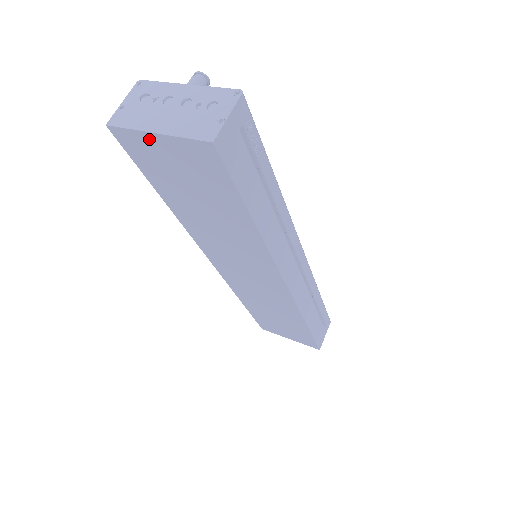
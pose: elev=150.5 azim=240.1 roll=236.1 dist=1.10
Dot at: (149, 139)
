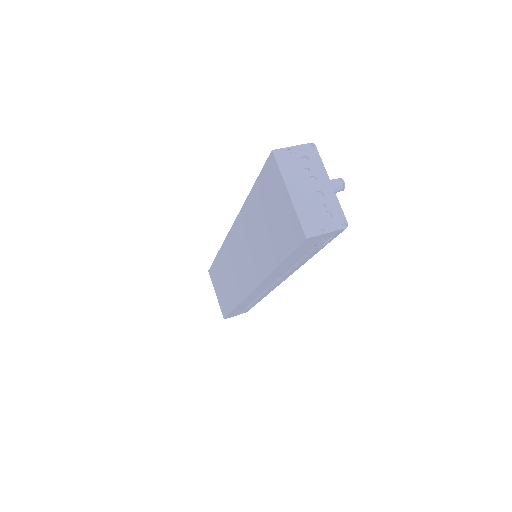
Dot at: (283, 187)
